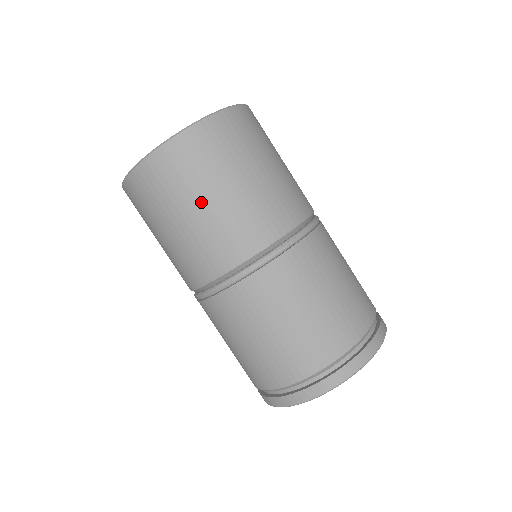
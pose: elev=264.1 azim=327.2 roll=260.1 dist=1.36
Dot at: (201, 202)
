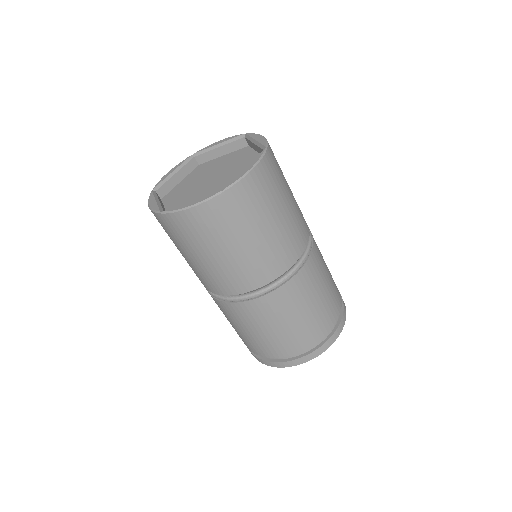
Dot at: (219, 251)
